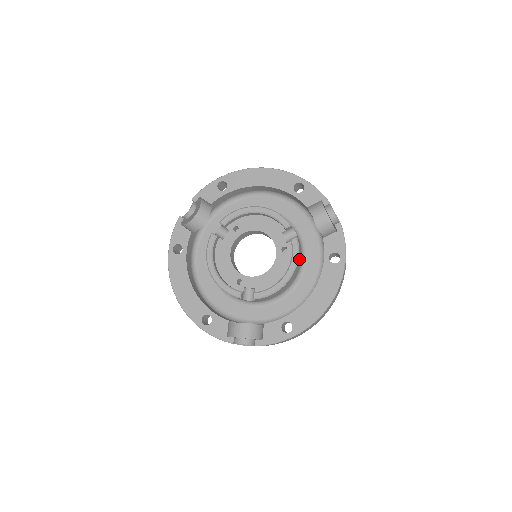
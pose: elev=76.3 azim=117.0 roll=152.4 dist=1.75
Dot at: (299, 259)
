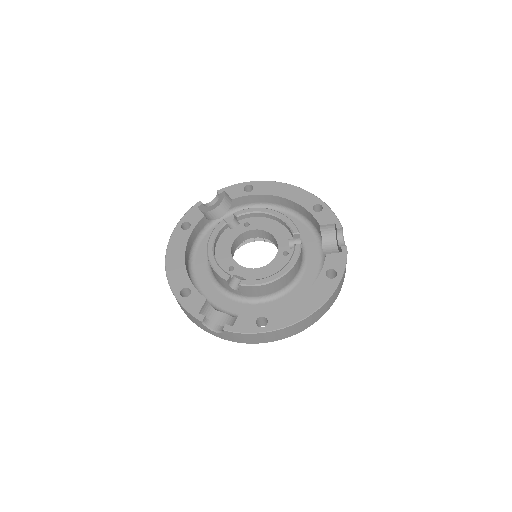
Dot at: (297, 265)
